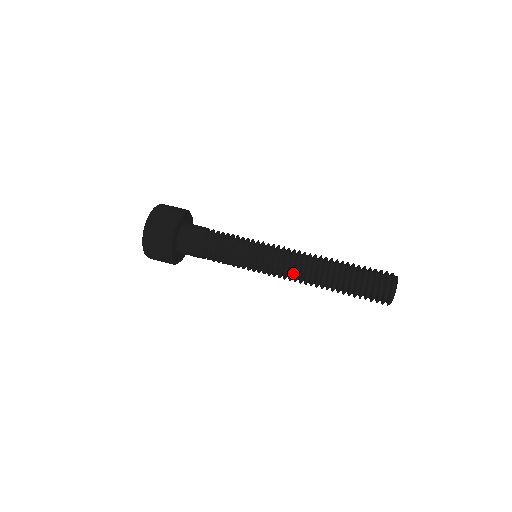
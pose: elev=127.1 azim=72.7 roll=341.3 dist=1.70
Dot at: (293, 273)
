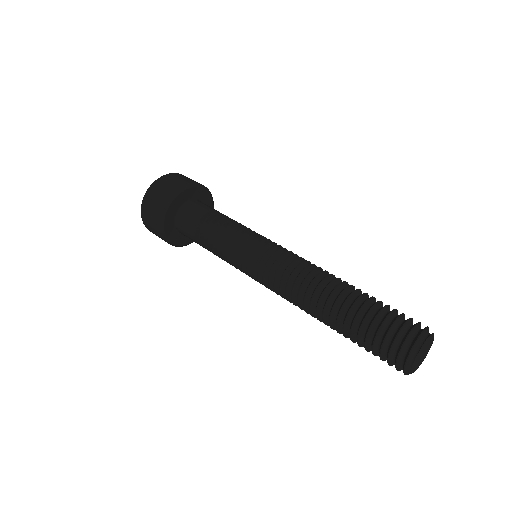
Dot at: (285, 286)
